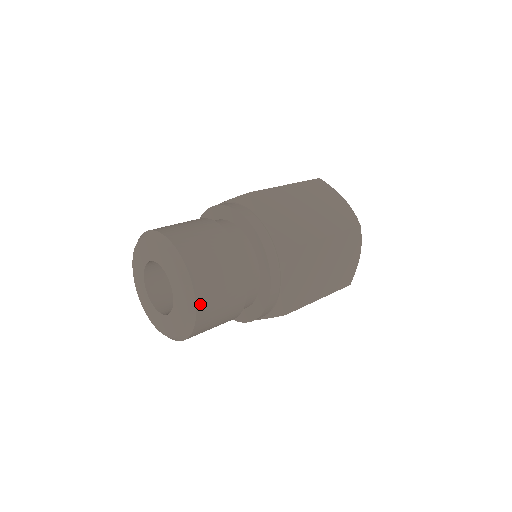
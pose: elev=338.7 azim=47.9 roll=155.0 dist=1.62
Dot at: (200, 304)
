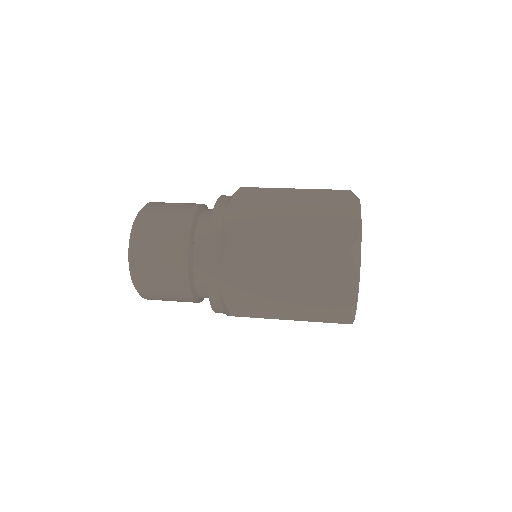
Dot at: (136, 266)
